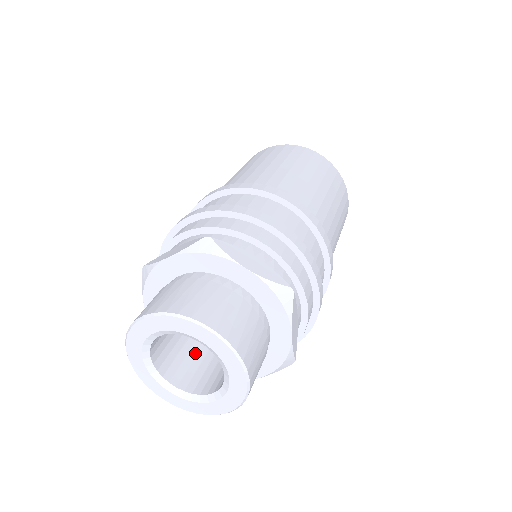
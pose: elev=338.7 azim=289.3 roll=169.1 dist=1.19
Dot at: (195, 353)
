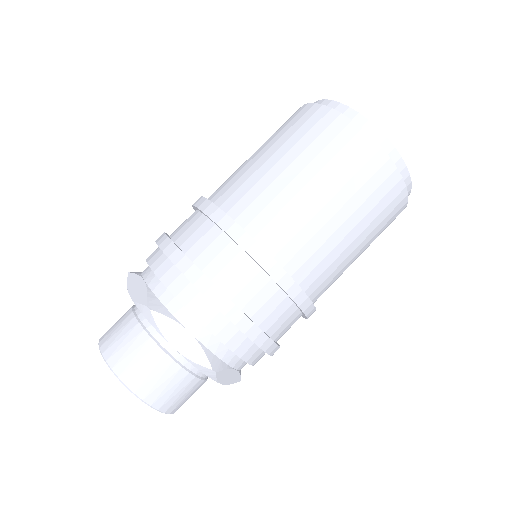
Dot at: occluded
